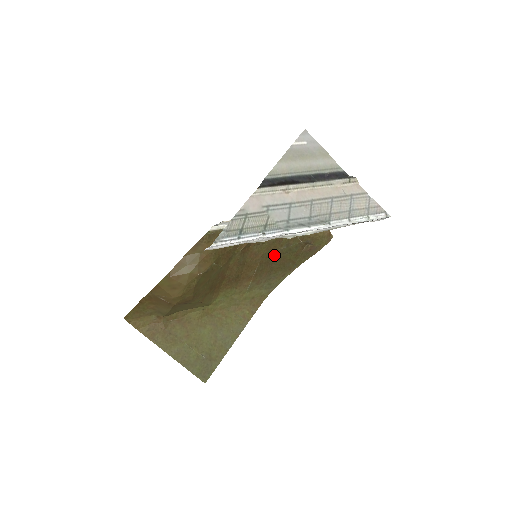
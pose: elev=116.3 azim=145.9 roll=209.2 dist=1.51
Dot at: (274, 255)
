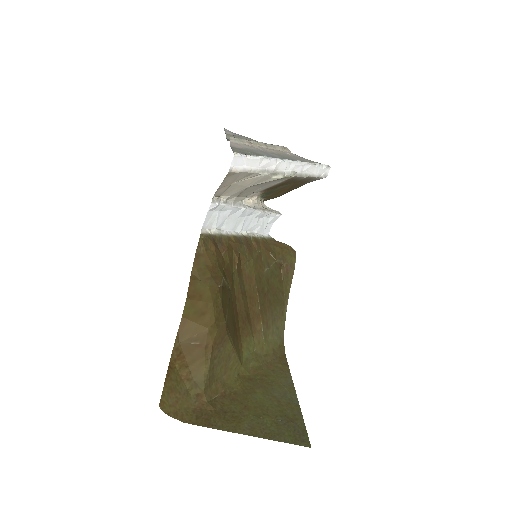
Dot at: (264, 281)
